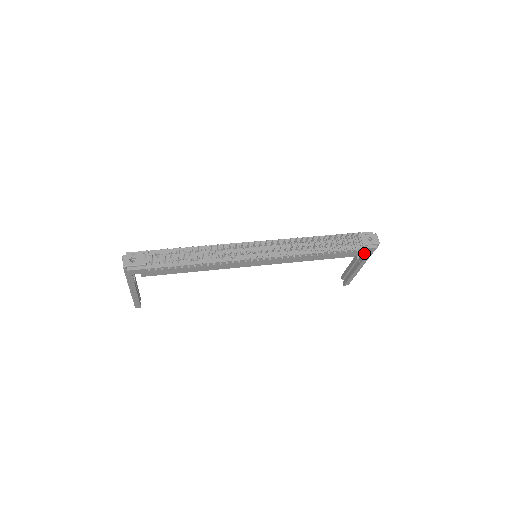
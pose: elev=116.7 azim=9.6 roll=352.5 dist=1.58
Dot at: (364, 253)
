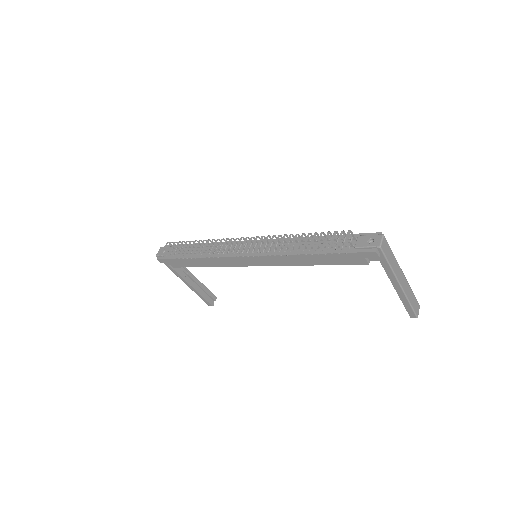
Dot at: occluded
